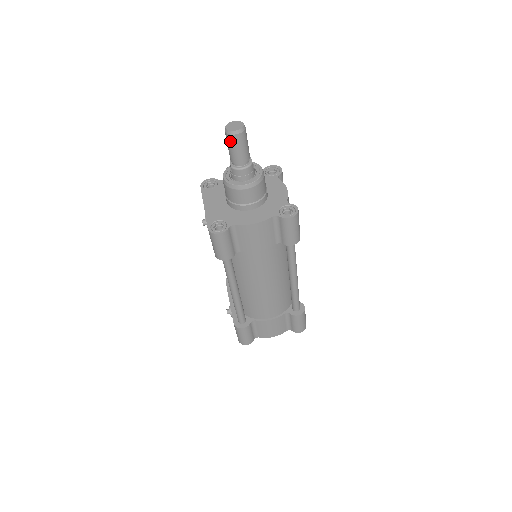
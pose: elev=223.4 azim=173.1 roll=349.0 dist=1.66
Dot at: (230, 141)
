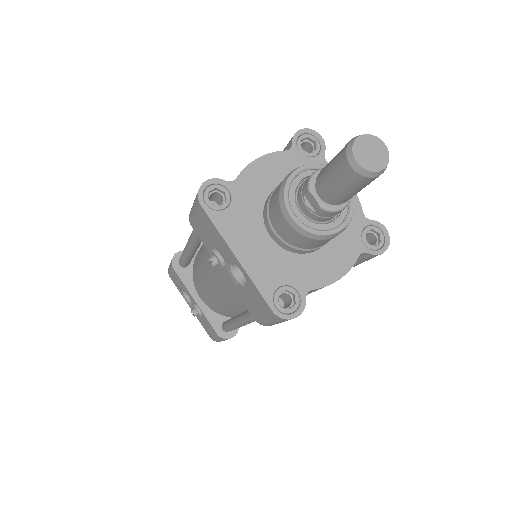
Dot at: (356, 183)
